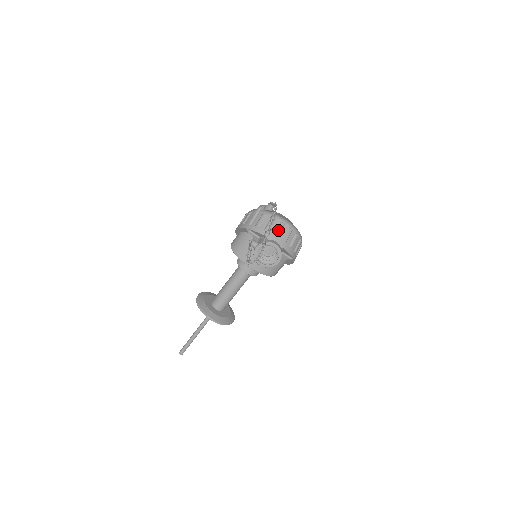
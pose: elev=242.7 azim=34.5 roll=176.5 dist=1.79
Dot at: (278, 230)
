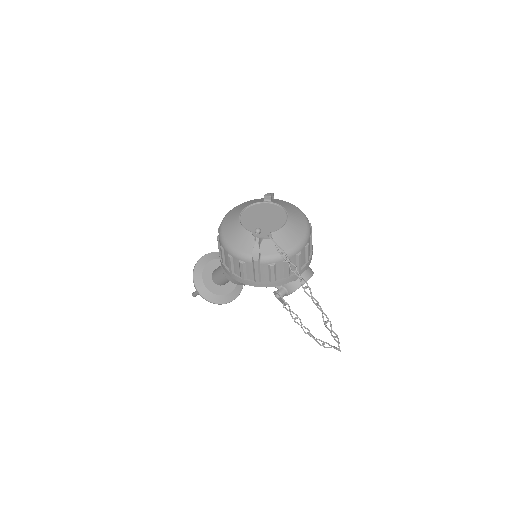
Dot at: (299, 265)
